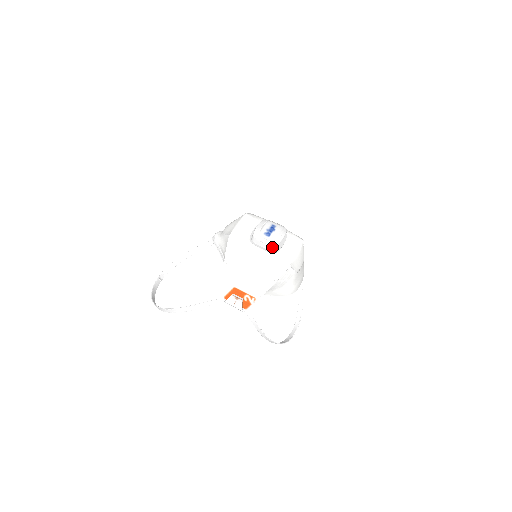
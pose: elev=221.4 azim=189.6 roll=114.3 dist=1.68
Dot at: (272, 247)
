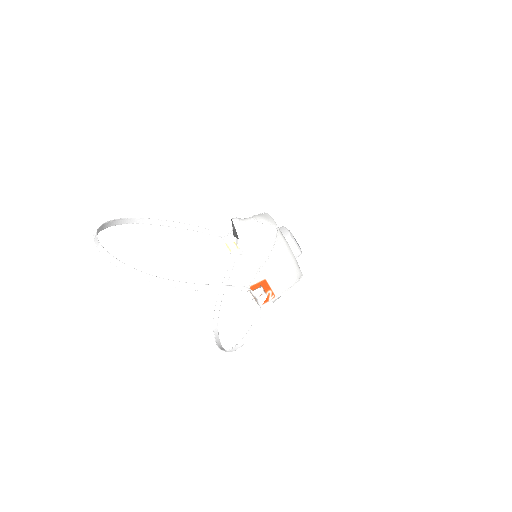
Dot at: (299, 254)
